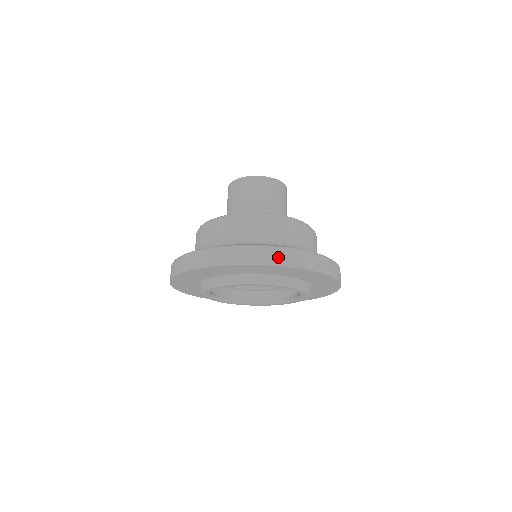
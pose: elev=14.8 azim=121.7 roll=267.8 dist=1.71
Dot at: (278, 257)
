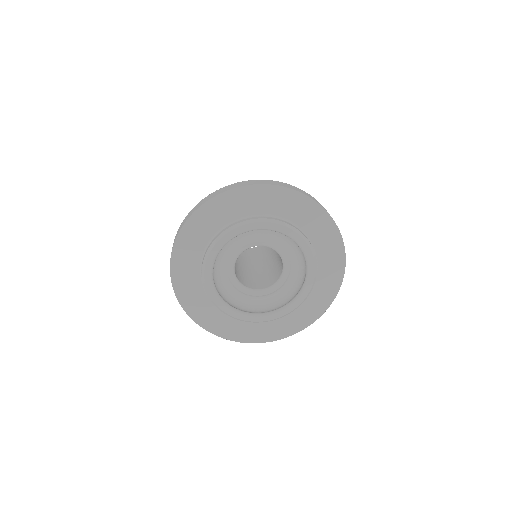
Dot at: occluded
